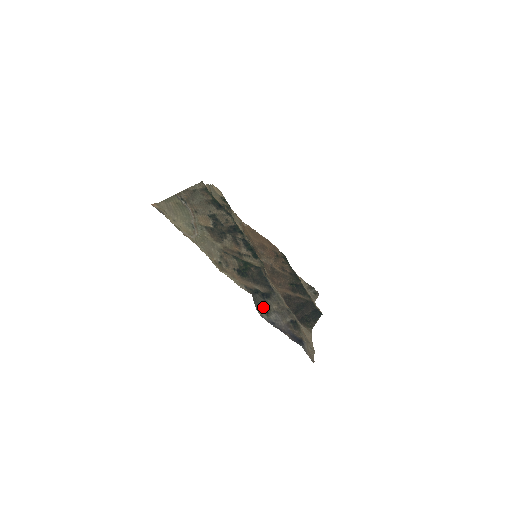
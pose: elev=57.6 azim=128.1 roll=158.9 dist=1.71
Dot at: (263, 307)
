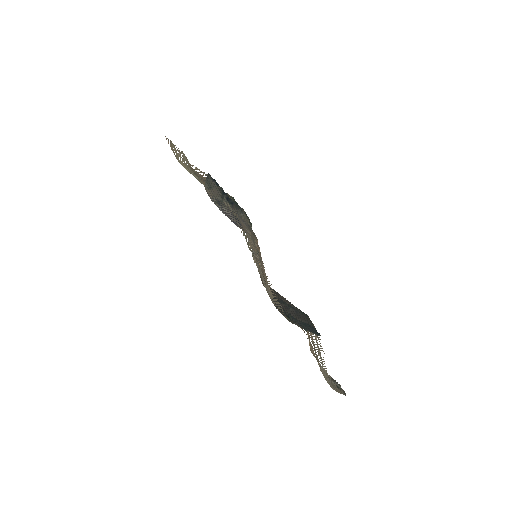
Dot at: (216, 196)
